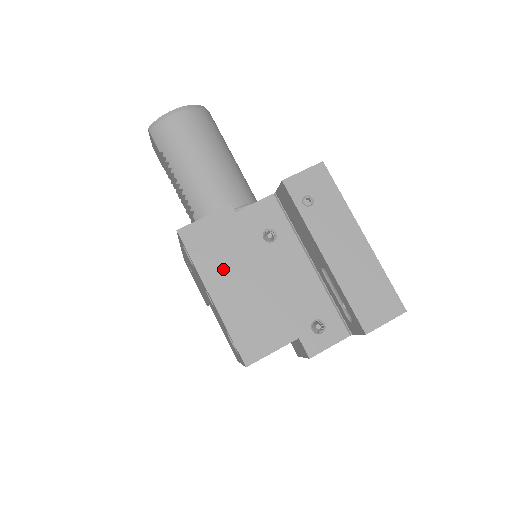
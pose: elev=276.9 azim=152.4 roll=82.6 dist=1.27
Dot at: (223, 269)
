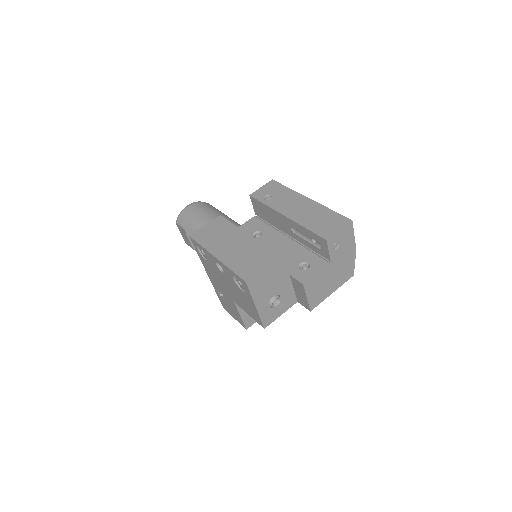
Dot at: (221, 242)
